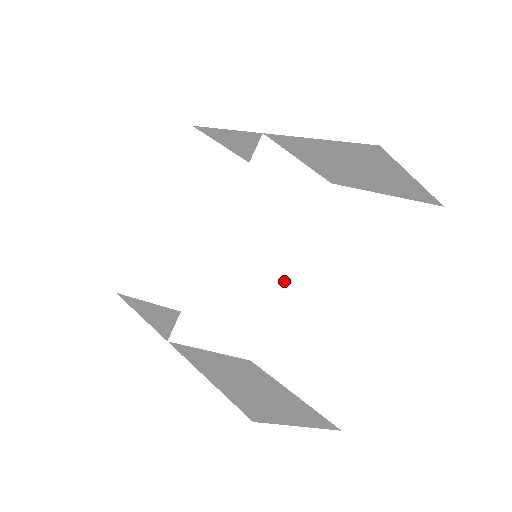
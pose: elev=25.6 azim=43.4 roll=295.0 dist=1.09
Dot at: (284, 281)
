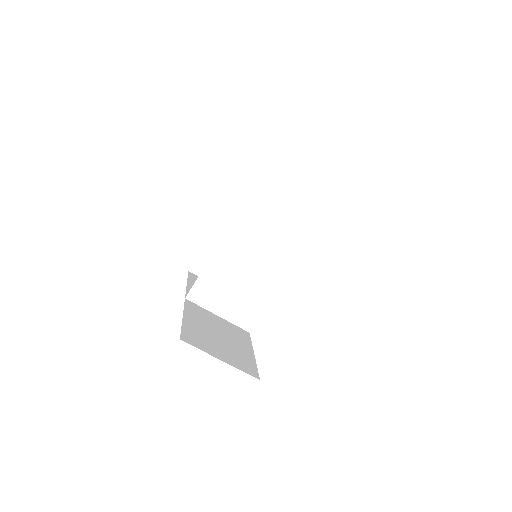
Dot at: (281, 280)
